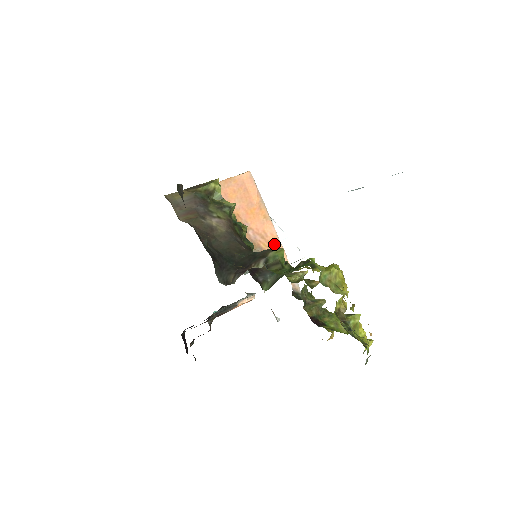
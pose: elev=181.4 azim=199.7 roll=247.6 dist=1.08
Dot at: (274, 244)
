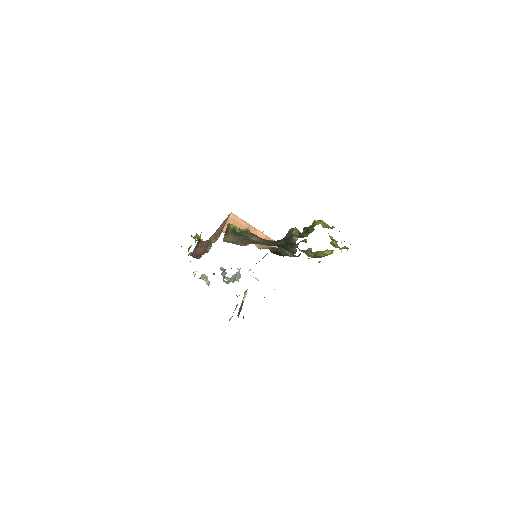
Dot at: occluded
